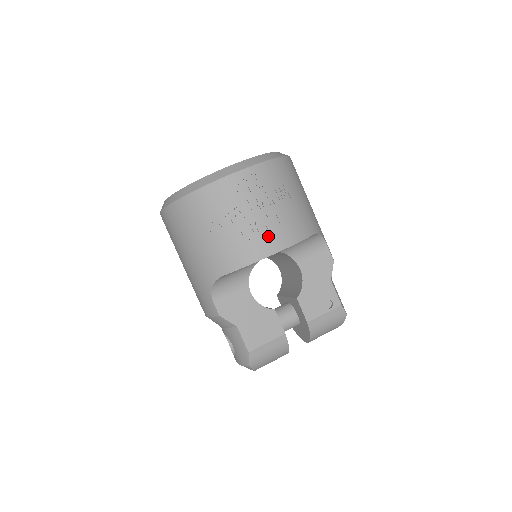
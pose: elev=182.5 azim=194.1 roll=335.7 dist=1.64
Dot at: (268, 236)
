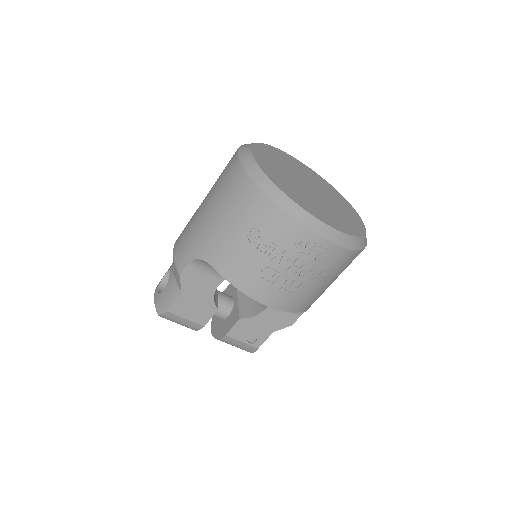
Dot at: (275, 291)
